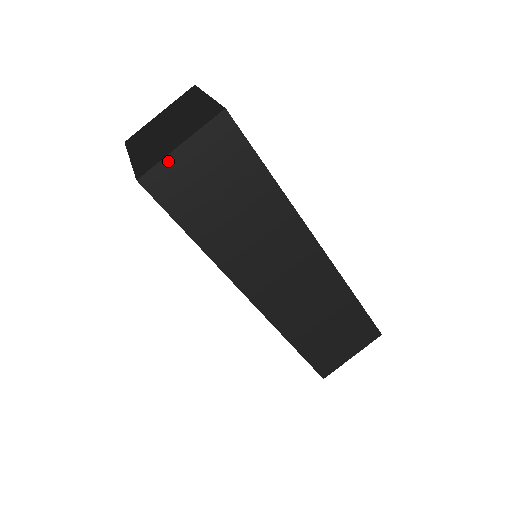
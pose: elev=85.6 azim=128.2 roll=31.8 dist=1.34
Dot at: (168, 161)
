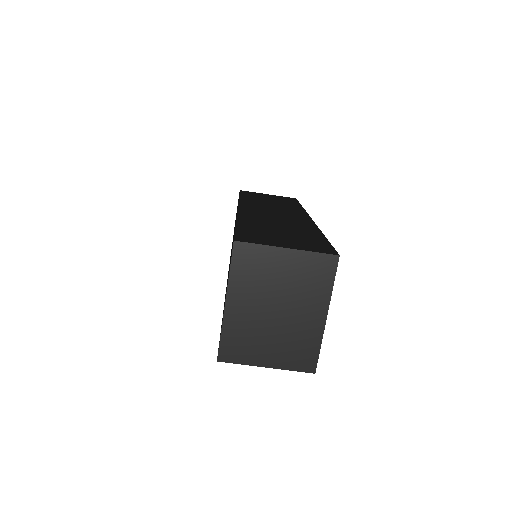
Dot at: (249, 363)
